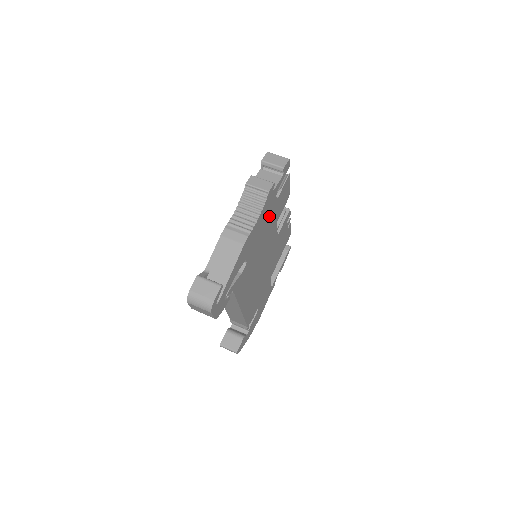
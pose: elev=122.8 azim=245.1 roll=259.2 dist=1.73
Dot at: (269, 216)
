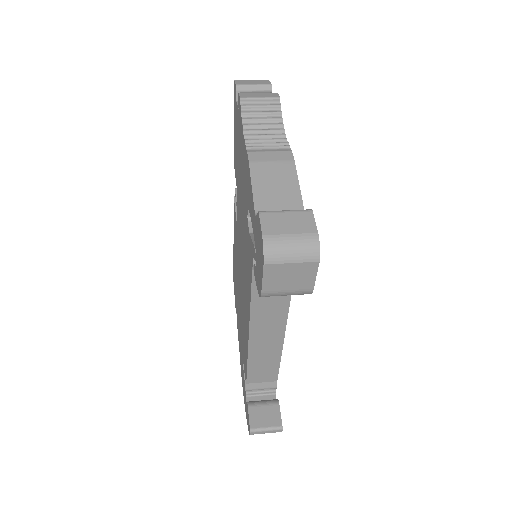
Dot at: occluded
